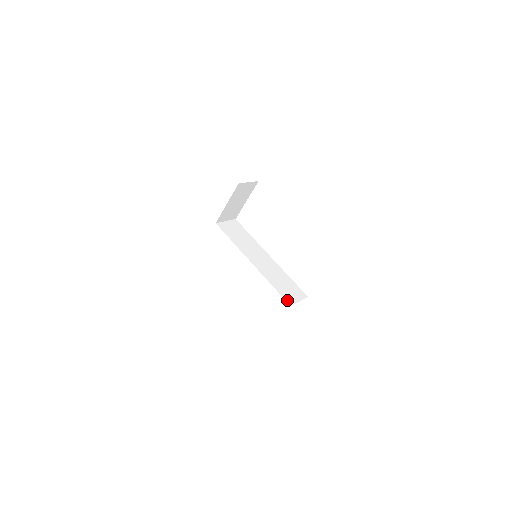
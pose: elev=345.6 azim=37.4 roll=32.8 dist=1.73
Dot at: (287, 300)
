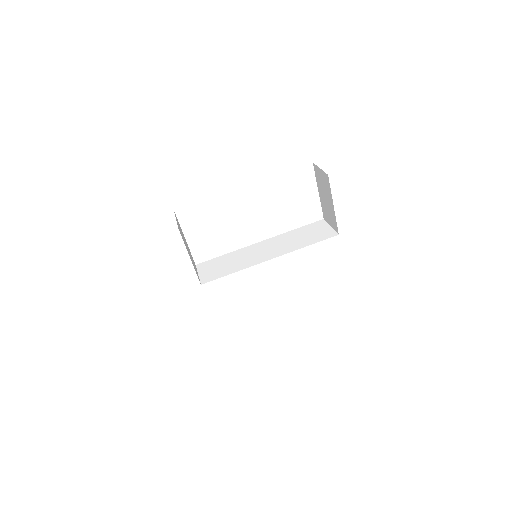
Dot at: (330, 236)
